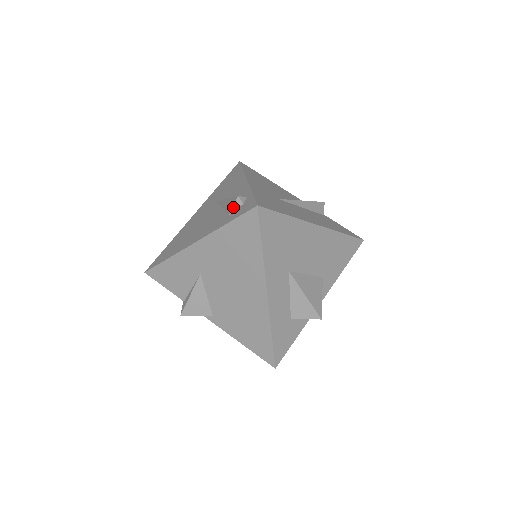
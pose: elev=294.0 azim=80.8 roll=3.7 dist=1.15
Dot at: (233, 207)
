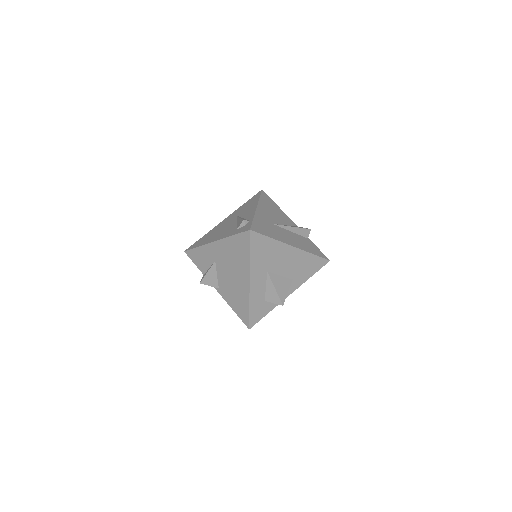
Dot at: (240, 226)
